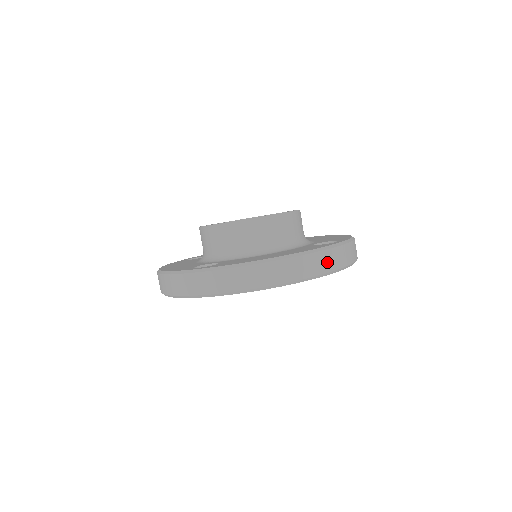
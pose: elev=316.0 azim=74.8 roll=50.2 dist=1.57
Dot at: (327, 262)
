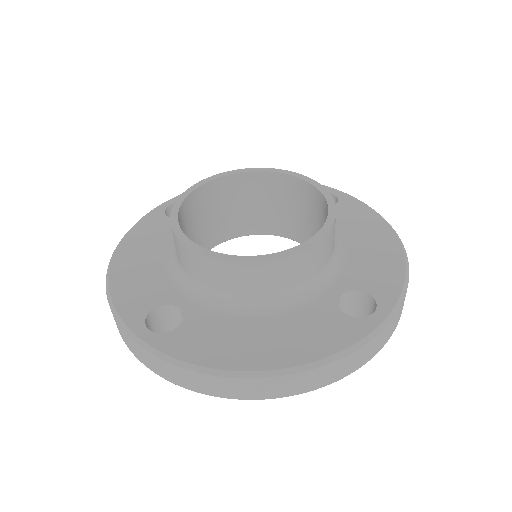
Dot at: (343, 368)
